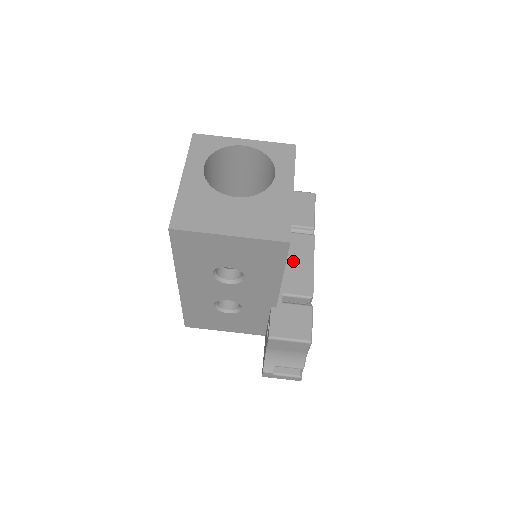
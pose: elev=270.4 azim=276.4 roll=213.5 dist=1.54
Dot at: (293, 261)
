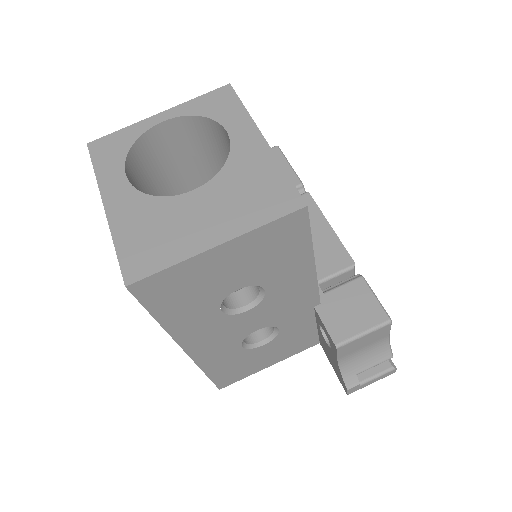
Dot at: occluded
